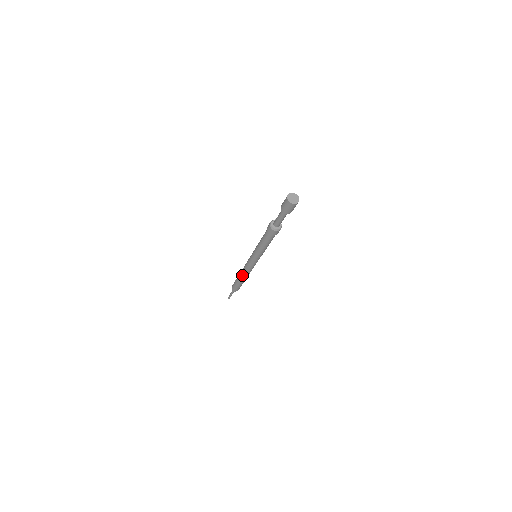
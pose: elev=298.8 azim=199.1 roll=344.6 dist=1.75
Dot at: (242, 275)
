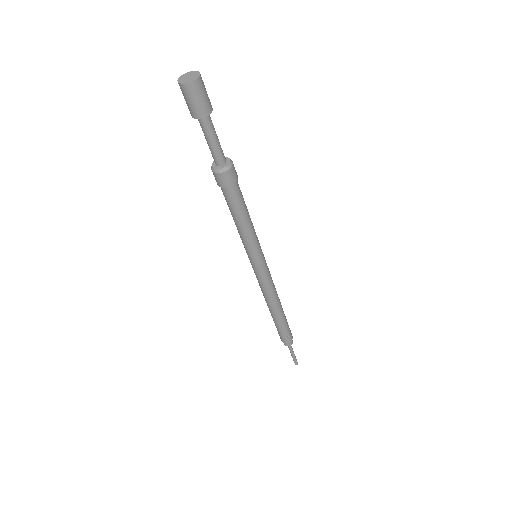
Dot at: (266, 302)
